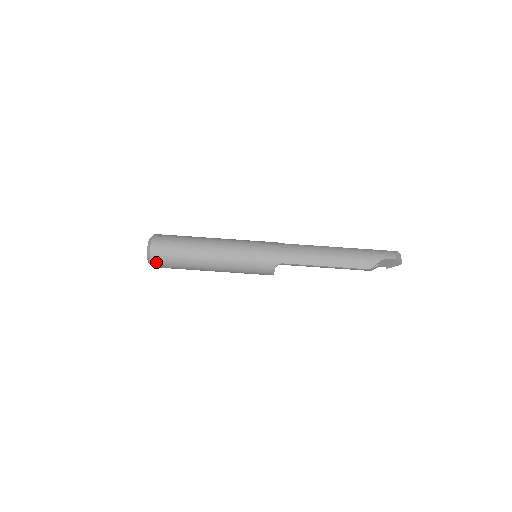
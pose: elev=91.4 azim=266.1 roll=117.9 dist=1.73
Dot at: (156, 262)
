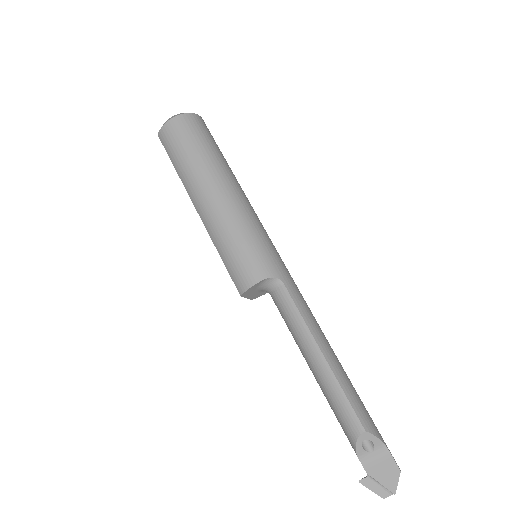
Dot at: (181, 122)
